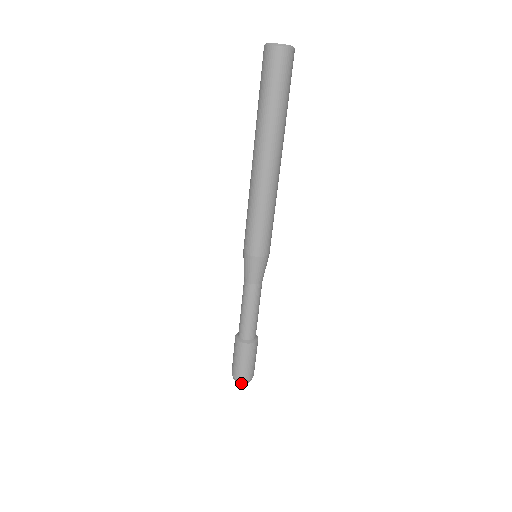
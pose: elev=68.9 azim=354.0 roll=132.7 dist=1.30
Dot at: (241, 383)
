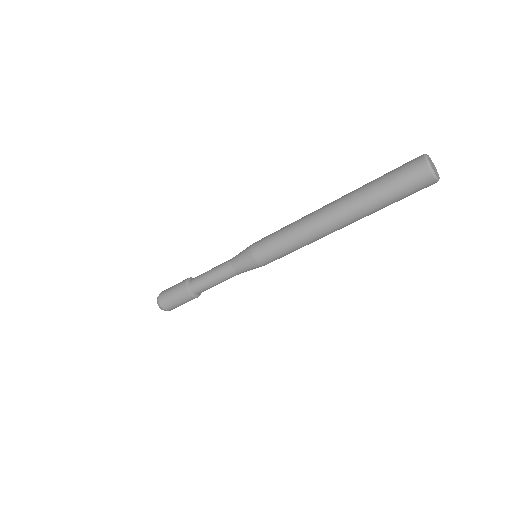
Dot at: (164, 310)
